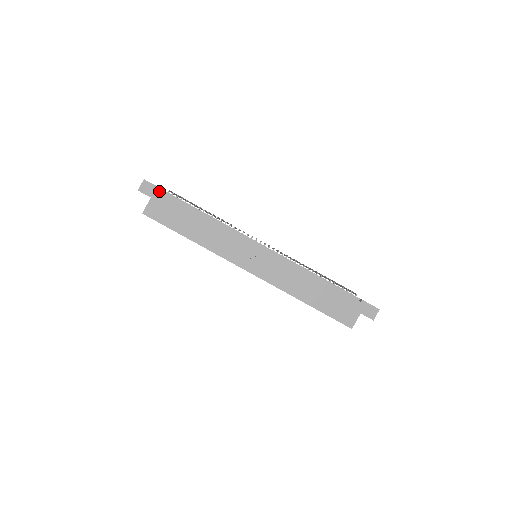
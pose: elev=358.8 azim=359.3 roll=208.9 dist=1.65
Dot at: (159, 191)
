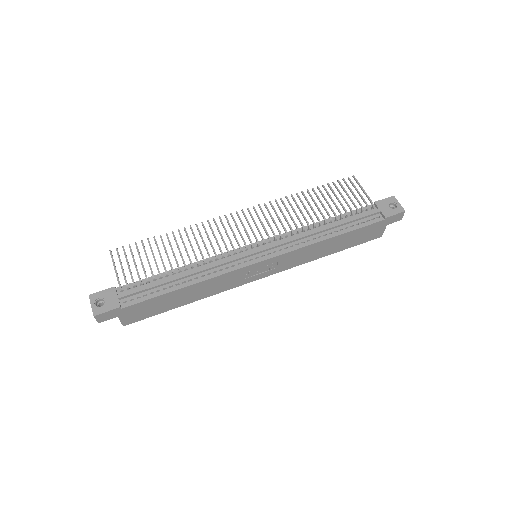
Dot at: (120, 310)
